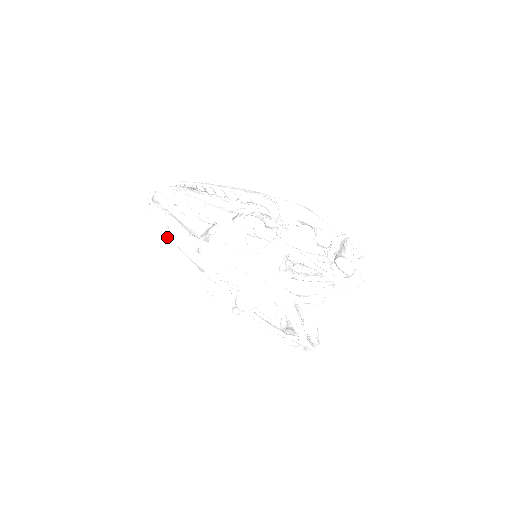
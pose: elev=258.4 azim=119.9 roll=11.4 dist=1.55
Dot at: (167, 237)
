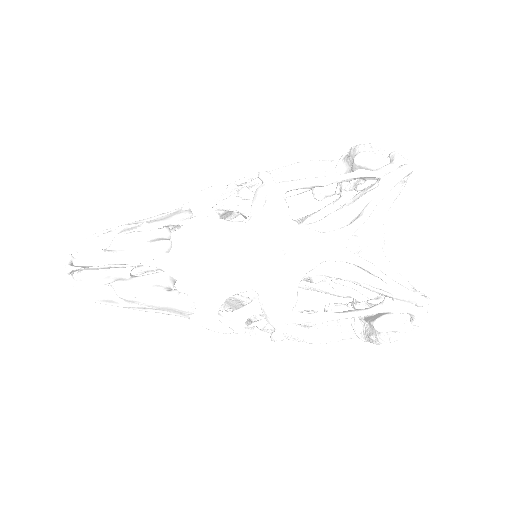
Dot at: (121, 306)
